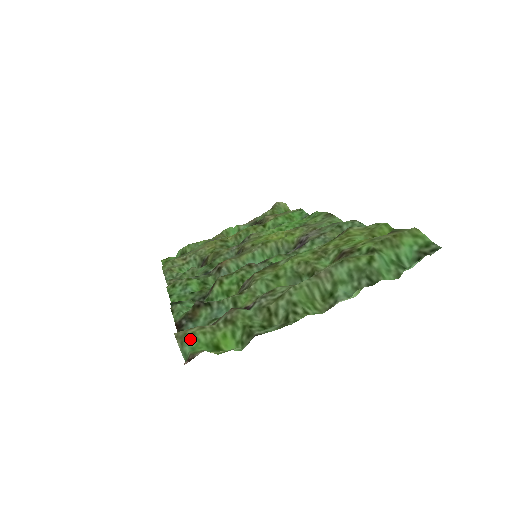
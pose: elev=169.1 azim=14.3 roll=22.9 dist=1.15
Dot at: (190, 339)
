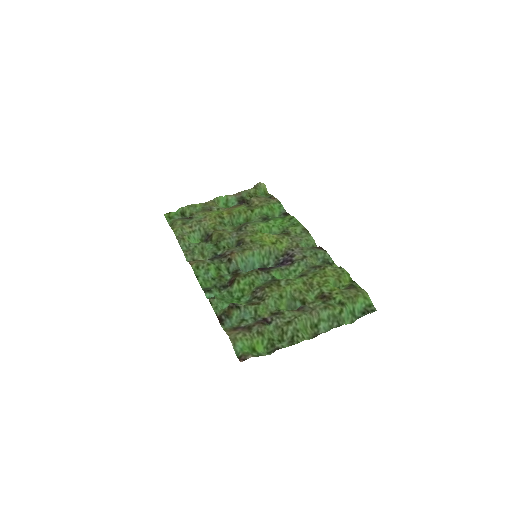
Dot at: (239, 342)
